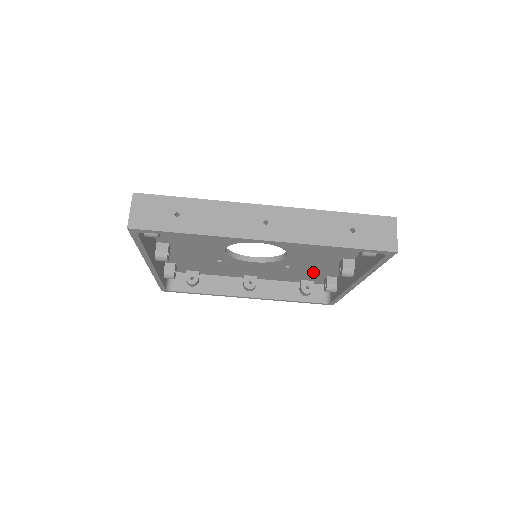
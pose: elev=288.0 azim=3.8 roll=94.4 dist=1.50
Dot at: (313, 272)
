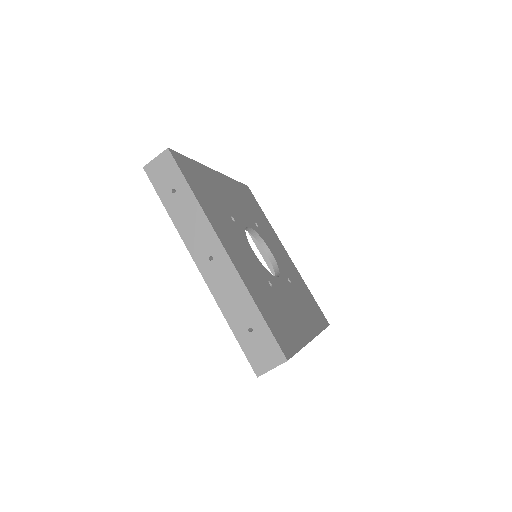
Dot at: occluded
